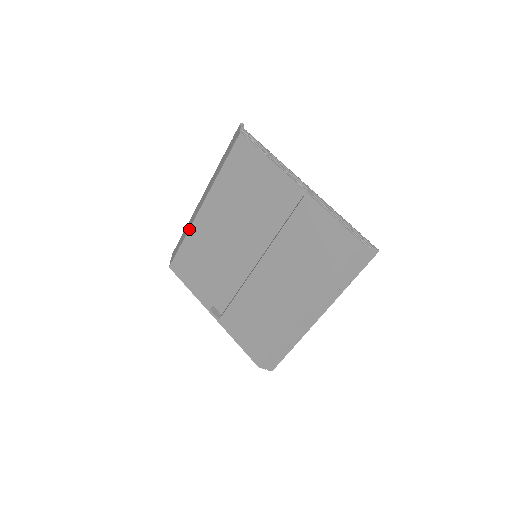
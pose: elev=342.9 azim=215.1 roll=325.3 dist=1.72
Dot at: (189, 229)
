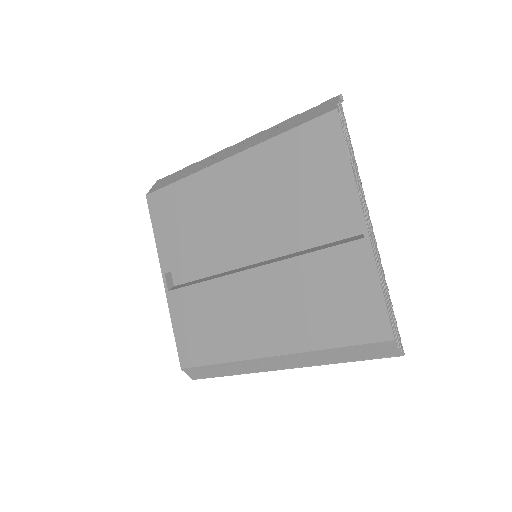
Dot at: (197, 172)
